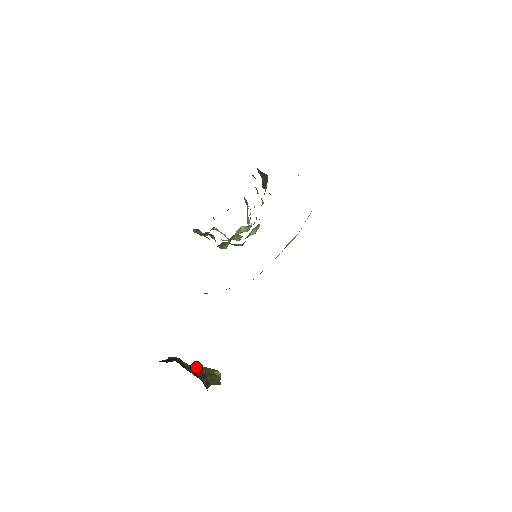
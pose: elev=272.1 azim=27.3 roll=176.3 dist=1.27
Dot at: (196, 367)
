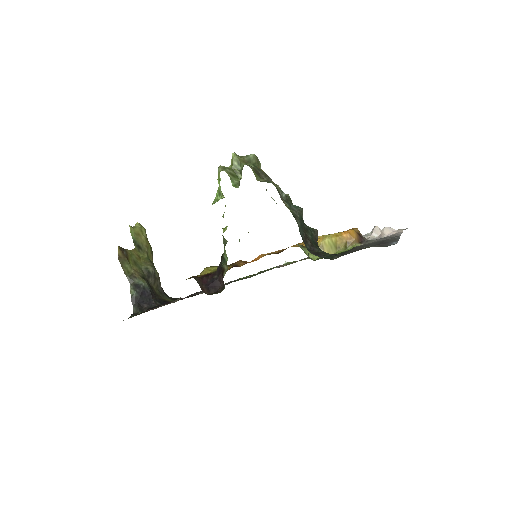
Dot at: (150, 270)
